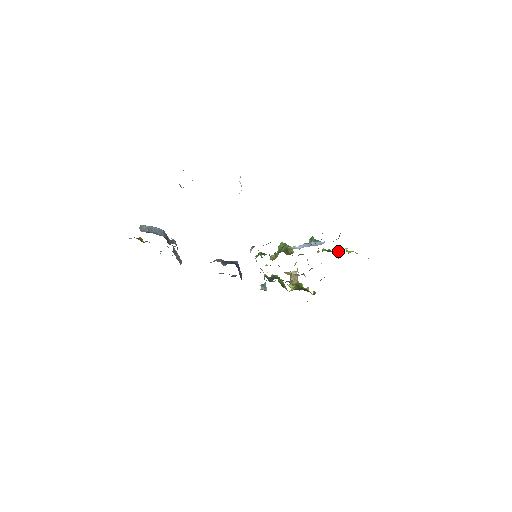
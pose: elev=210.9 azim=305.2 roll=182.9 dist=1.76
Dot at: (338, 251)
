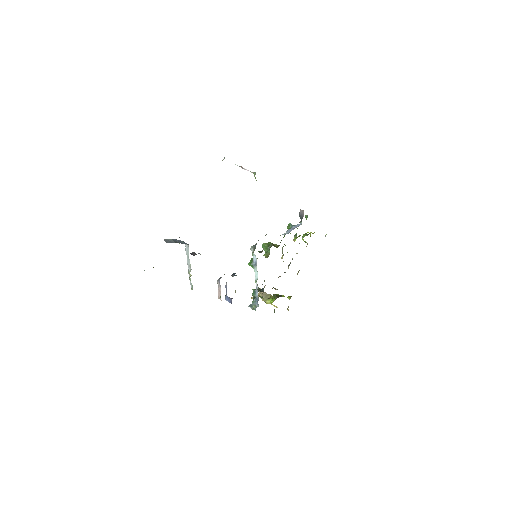
Dot at: (306, 235)
